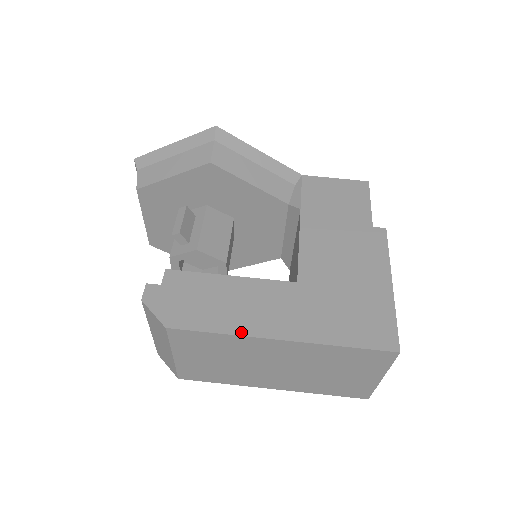
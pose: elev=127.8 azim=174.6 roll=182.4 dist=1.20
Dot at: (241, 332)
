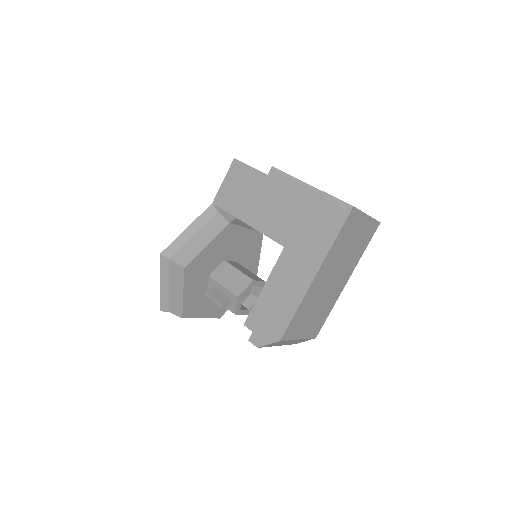
Dot at: (301, 298)
